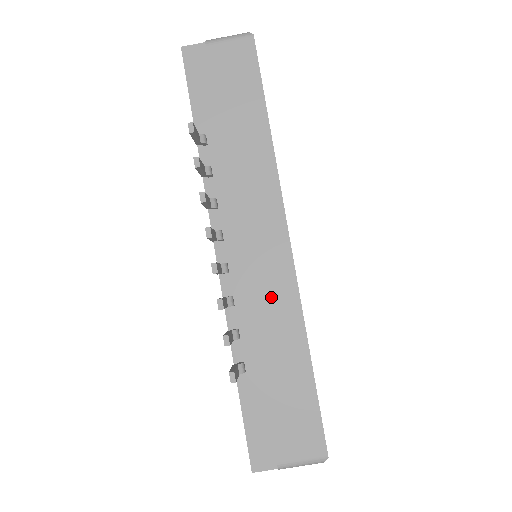
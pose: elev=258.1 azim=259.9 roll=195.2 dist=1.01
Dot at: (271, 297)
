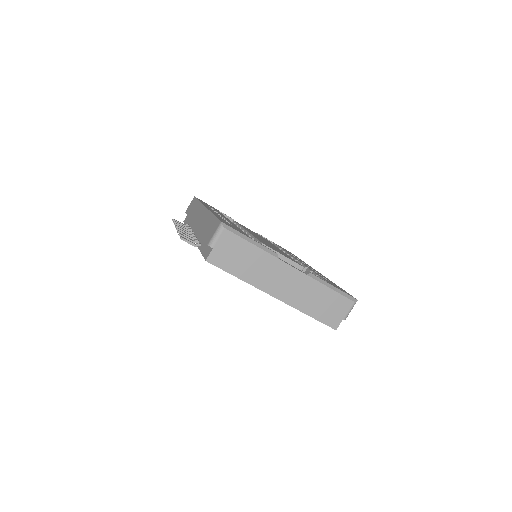
Dot at: (202, 221)
